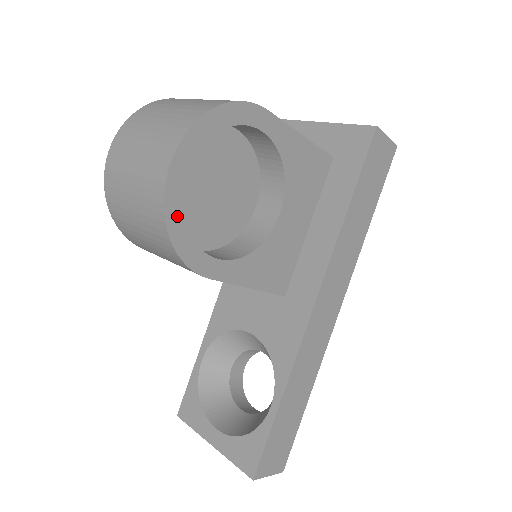
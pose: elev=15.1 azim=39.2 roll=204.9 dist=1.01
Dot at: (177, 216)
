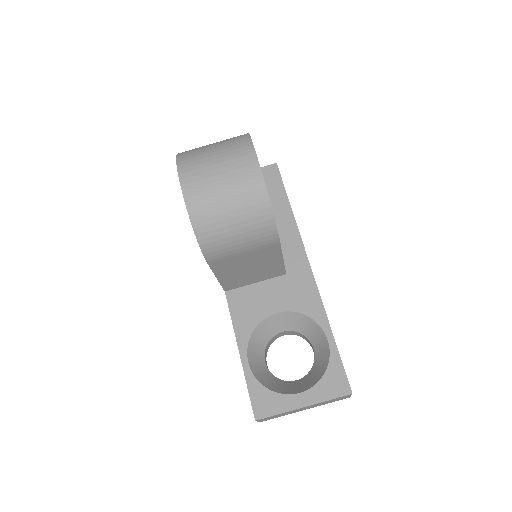
Dot at: occluded
